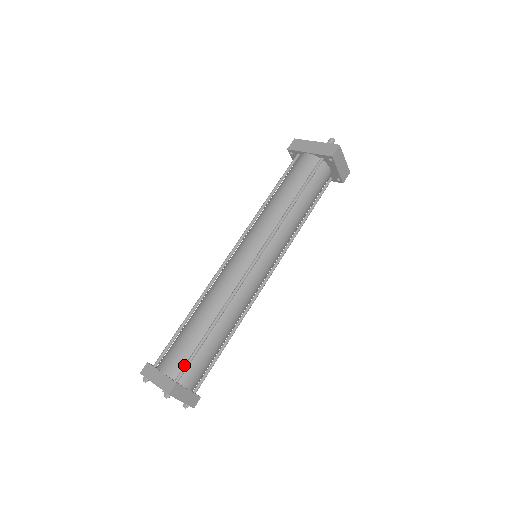
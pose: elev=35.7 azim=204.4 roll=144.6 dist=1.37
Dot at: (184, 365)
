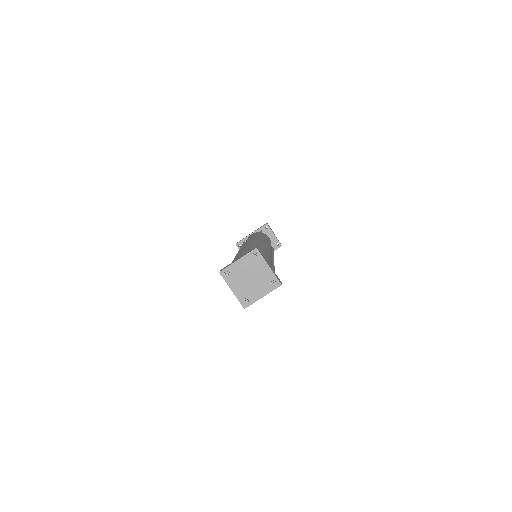
Dot at: occluded
